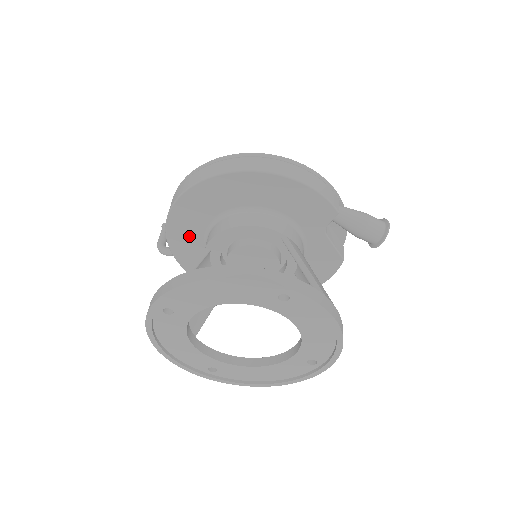
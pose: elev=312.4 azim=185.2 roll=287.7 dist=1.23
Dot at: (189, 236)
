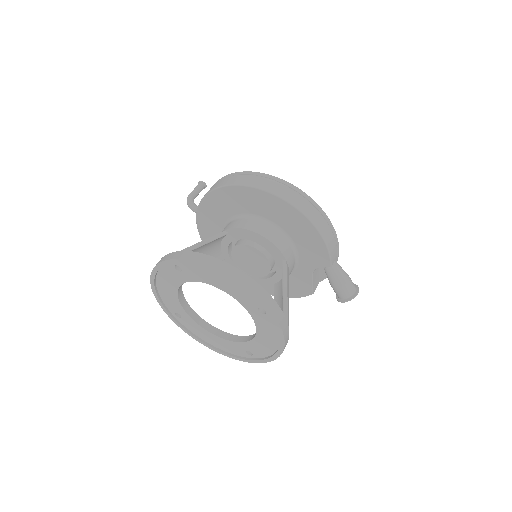
Dot at: (218, 211)
